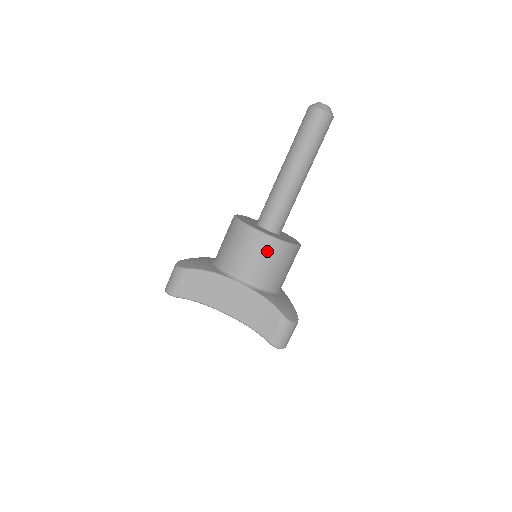
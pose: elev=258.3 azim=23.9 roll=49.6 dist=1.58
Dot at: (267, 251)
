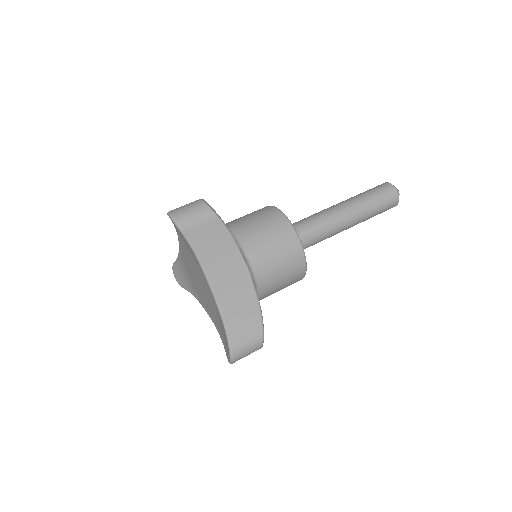
Dot at: (292, 264)
